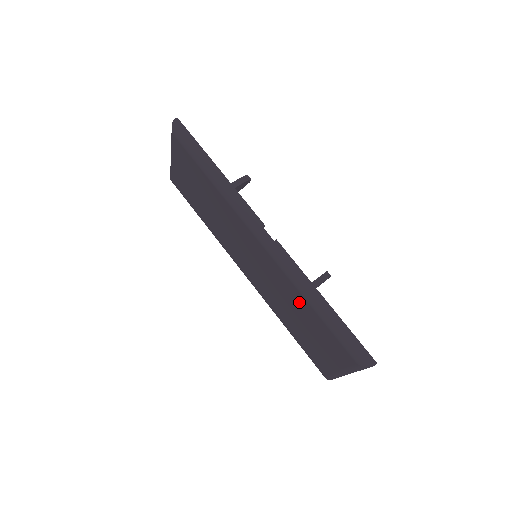
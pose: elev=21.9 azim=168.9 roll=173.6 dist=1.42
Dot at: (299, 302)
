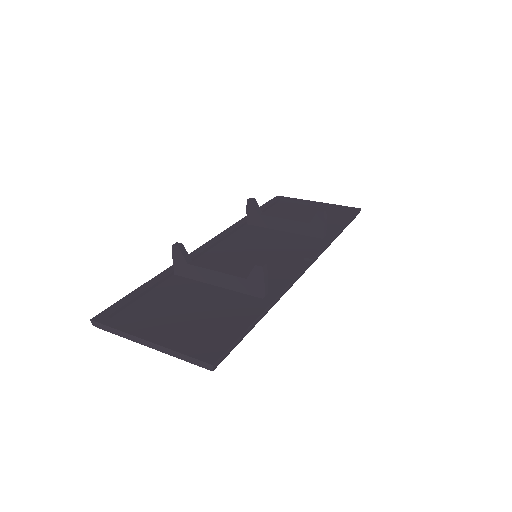
Dot at: occluded
